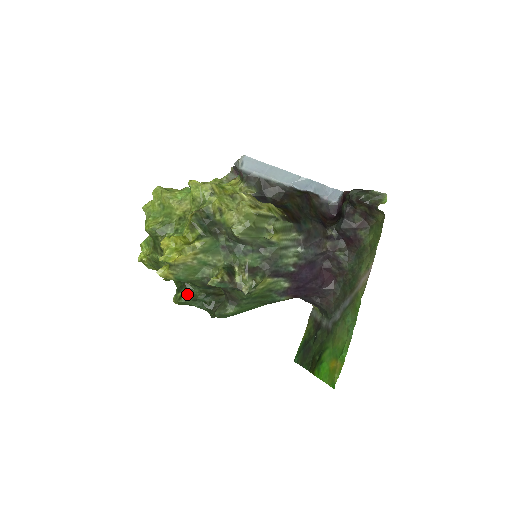
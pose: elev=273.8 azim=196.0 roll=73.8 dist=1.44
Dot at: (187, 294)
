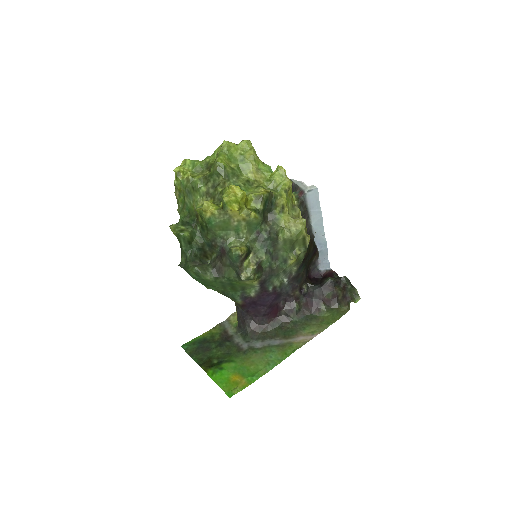
Dot at: (190, 234)
